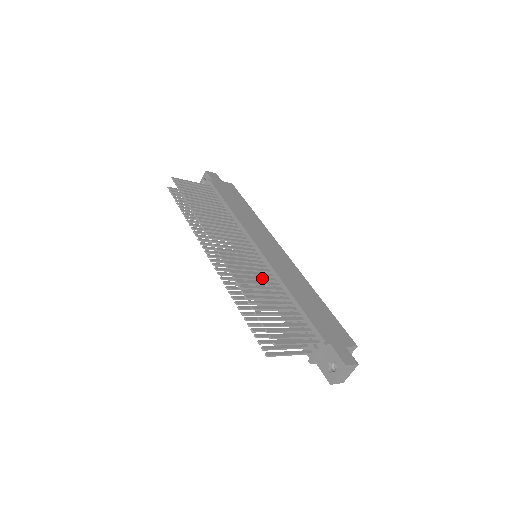
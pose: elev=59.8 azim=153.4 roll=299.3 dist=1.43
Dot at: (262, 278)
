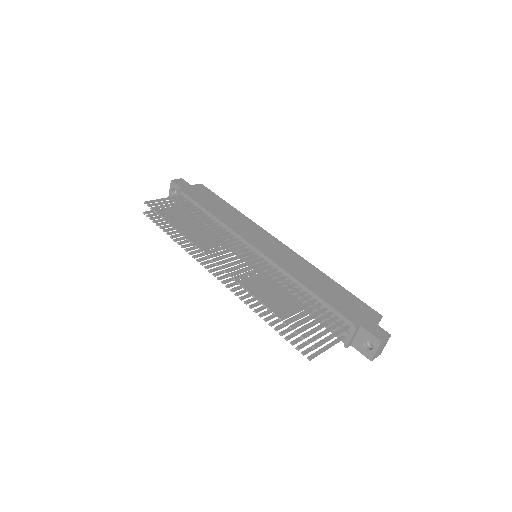
Dot at: (273, 281)
